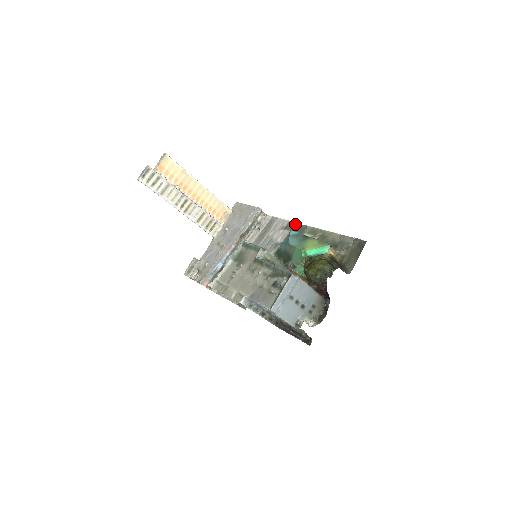
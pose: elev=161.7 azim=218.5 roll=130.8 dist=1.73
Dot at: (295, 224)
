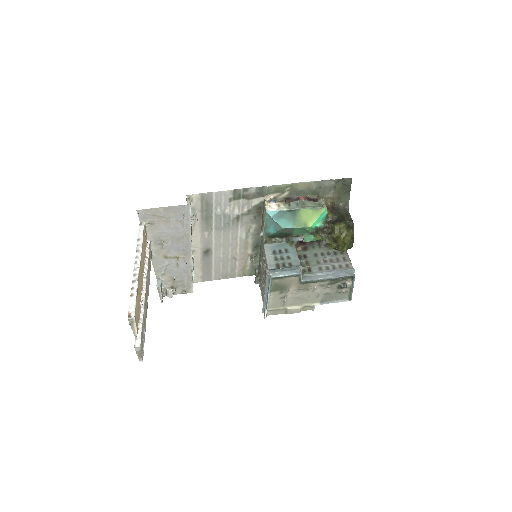
Dot at: (245, 191)
